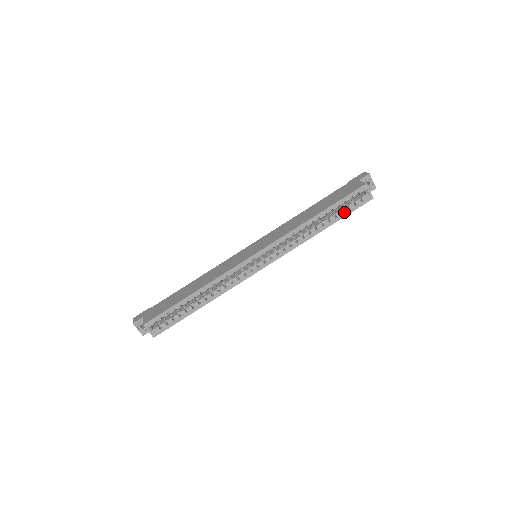
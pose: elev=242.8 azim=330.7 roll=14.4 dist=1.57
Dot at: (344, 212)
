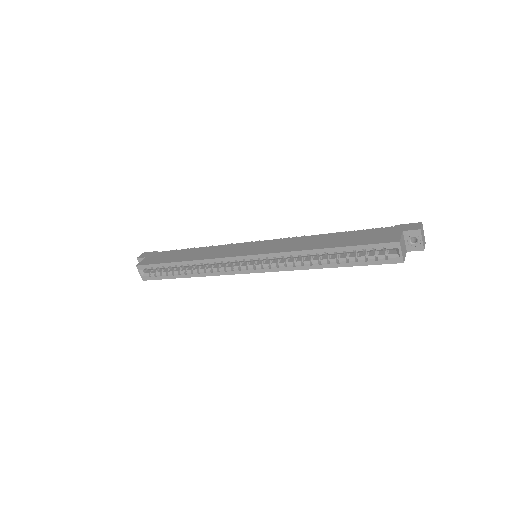
Dot at: (359, 261)
